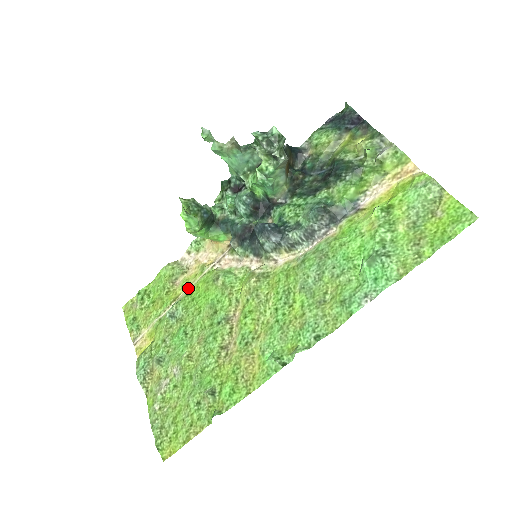
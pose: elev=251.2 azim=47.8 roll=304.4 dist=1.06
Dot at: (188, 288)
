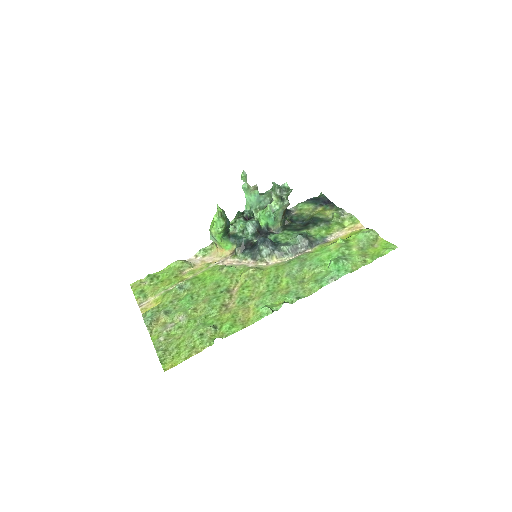
Dot at: (195, 274)
